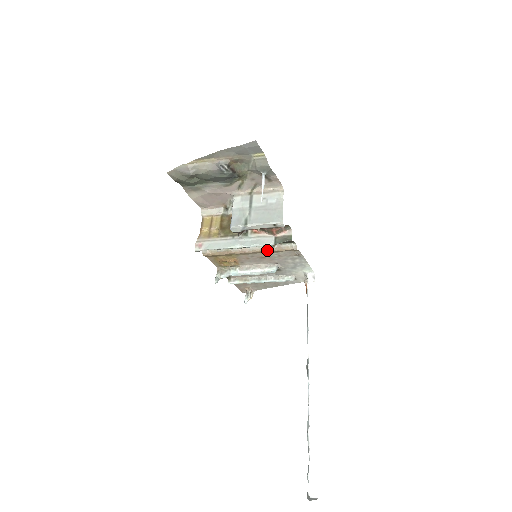
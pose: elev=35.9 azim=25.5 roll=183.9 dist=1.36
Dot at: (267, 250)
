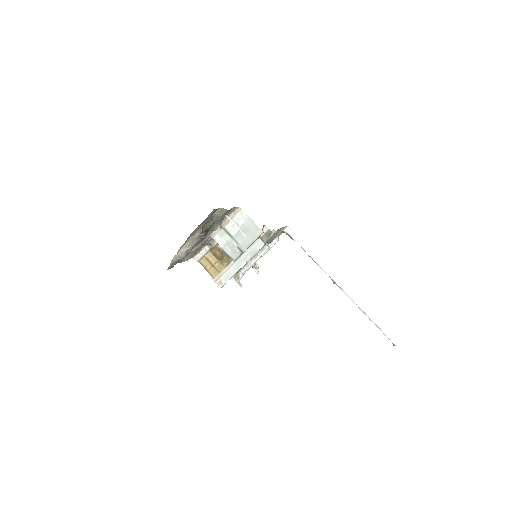
Dot at: occluded
